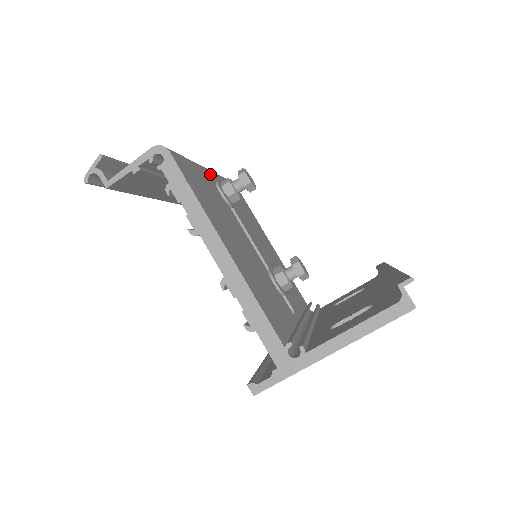
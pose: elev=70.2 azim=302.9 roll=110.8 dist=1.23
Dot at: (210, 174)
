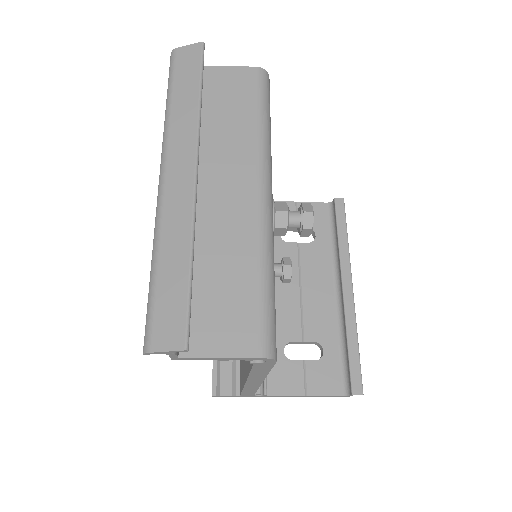
Dot at: occluded
